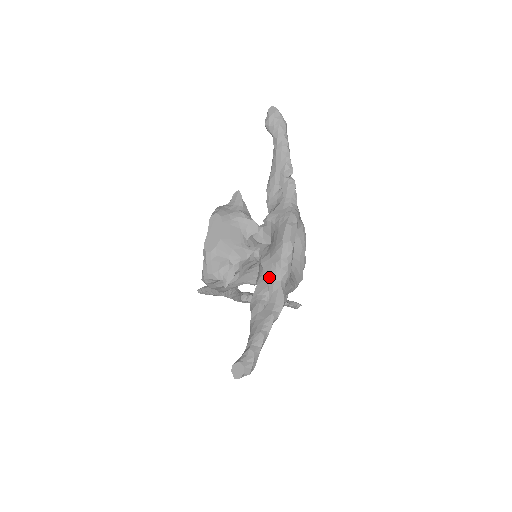
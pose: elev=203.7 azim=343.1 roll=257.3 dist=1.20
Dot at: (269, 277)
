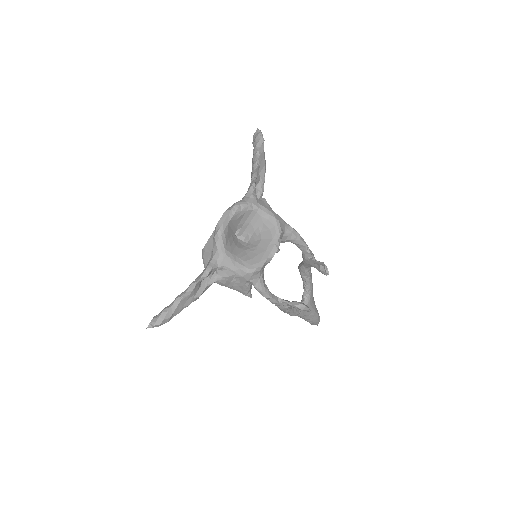
Dot at: occluded
